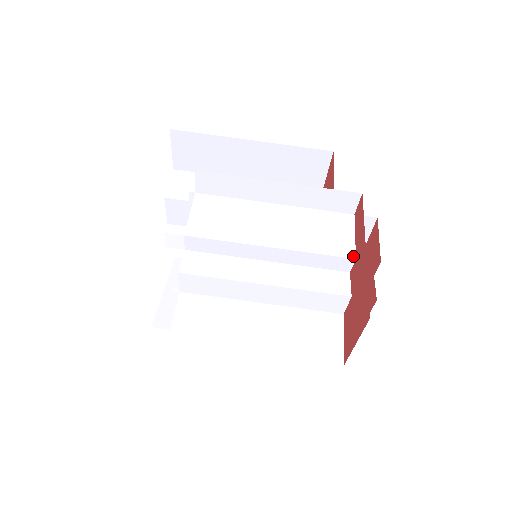
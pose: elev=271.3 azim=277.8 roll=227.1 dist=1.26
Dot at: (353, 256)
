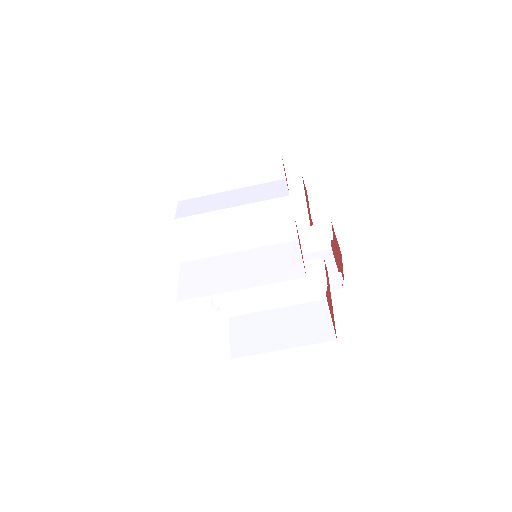
Dot at: (326, 285)
